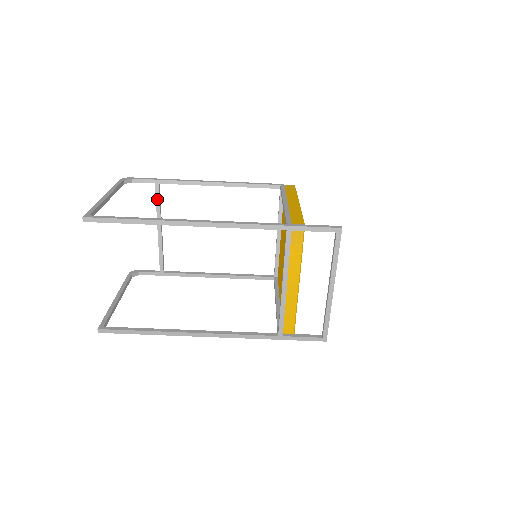
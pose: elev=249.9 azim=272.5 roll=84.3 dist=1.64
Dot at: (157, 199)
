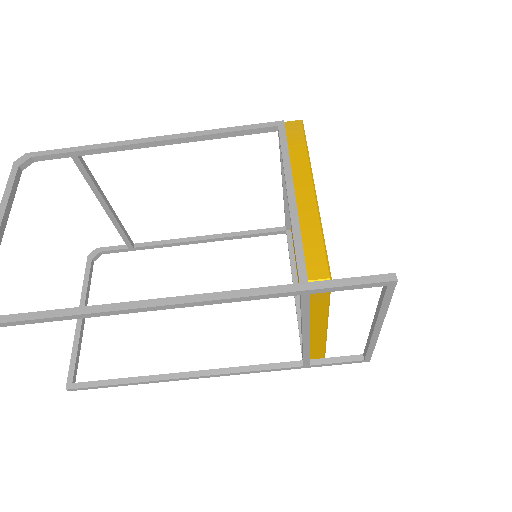
Dot at: (85, 175)
